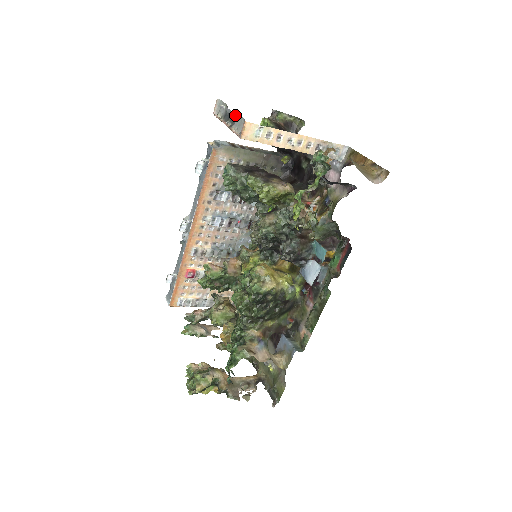
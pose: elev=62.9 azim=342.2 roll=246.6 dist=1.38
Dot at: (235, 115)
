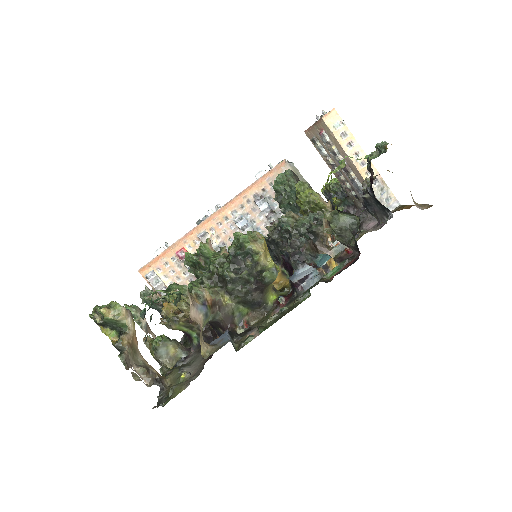
Dot at: occluded
